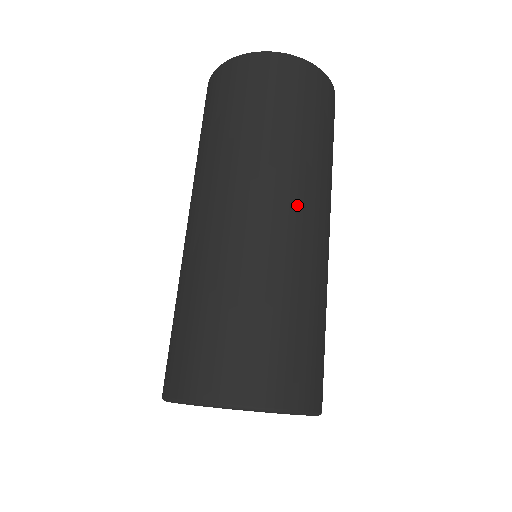
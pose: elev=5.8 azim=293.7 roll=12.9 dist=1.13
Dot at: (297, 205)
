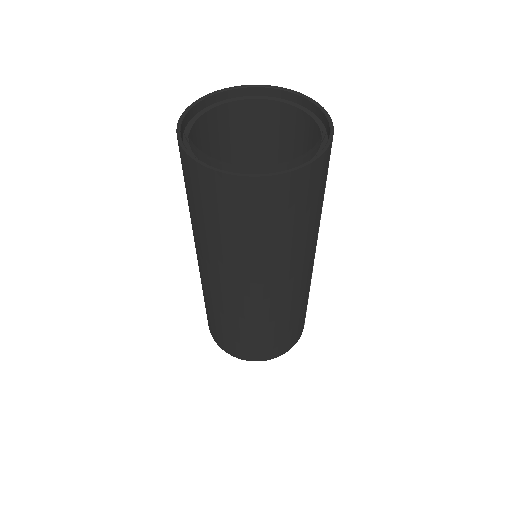
Dot at: (270, 287)
